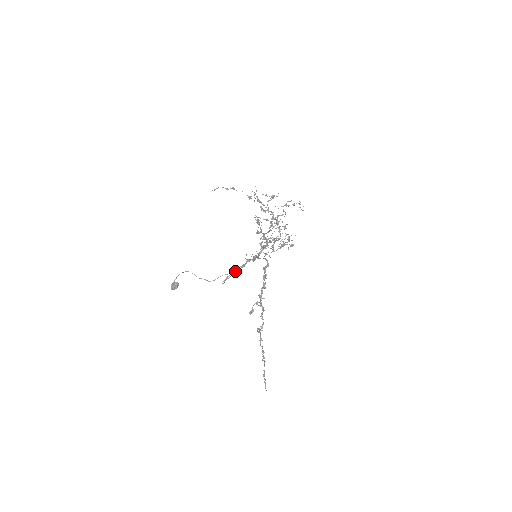
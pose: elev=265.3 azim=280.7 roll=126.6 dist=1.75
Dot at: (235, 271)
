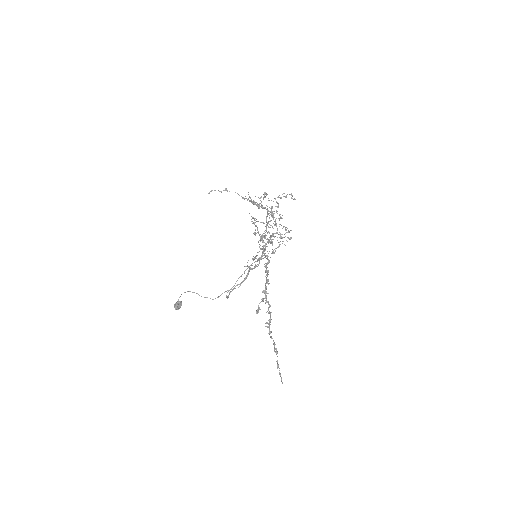
Dot at: (238, 284)
